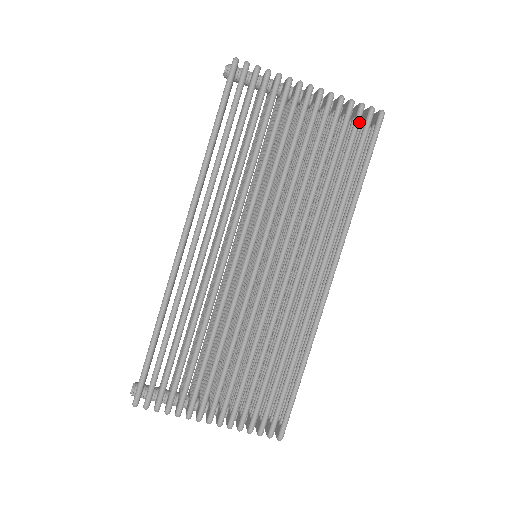
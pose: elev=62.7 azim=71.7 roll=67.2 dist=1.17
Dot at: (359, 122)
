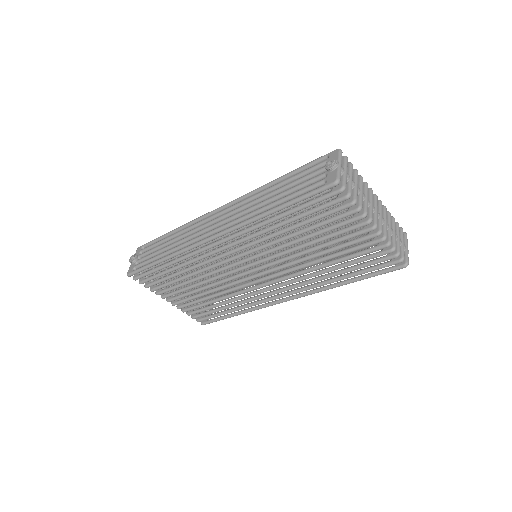
Dot at: (384, 261)
